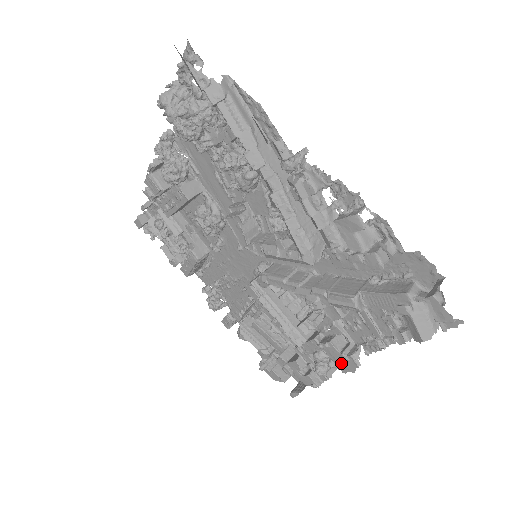
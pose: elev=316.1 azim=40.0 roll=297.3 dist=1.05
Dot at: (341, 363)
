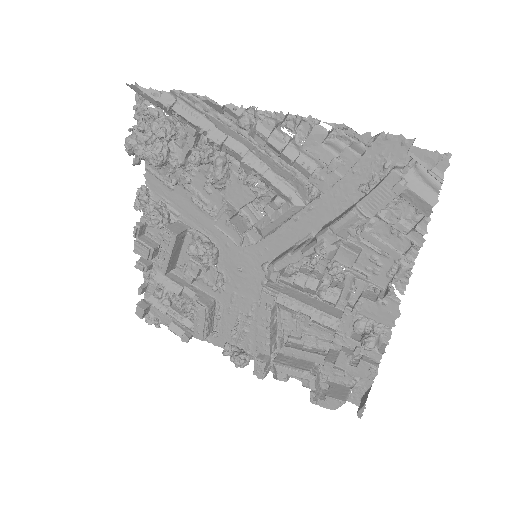
Dot at: (383, 315)
